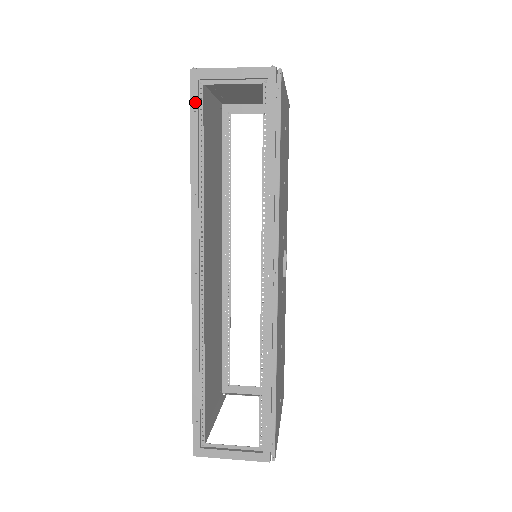
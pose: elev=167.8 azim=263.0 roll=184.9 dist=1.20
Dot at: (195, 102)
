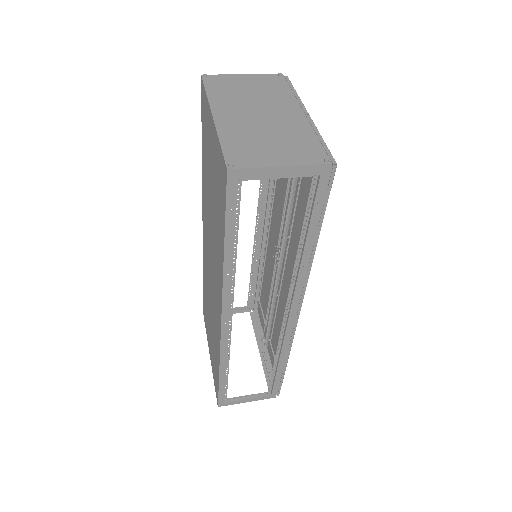
Dot at: (232, 201)
